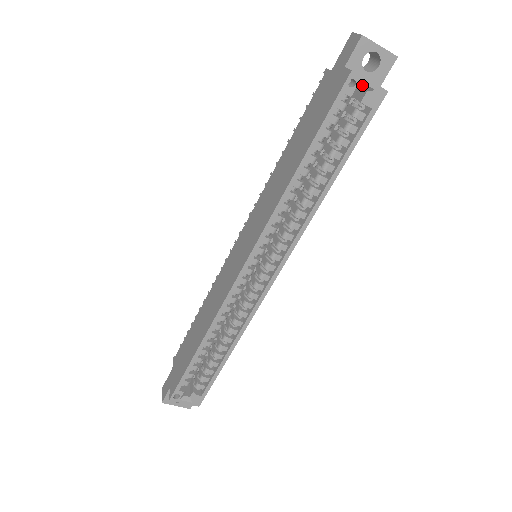
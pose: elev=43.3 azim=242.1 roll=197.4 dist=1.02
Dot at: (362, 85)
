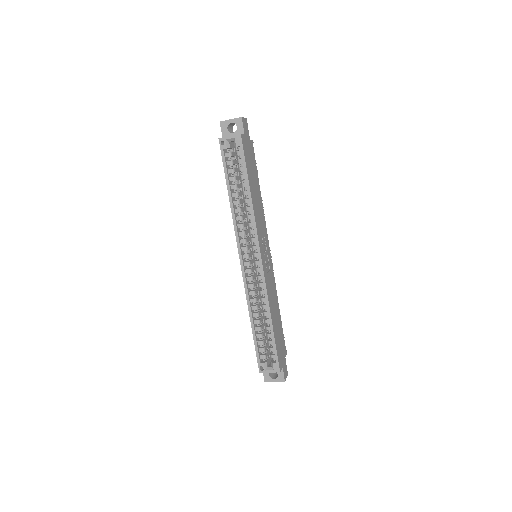
Dot at: (228, 140)
